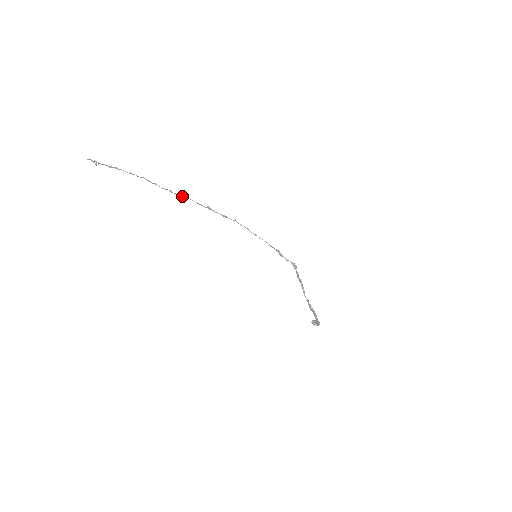
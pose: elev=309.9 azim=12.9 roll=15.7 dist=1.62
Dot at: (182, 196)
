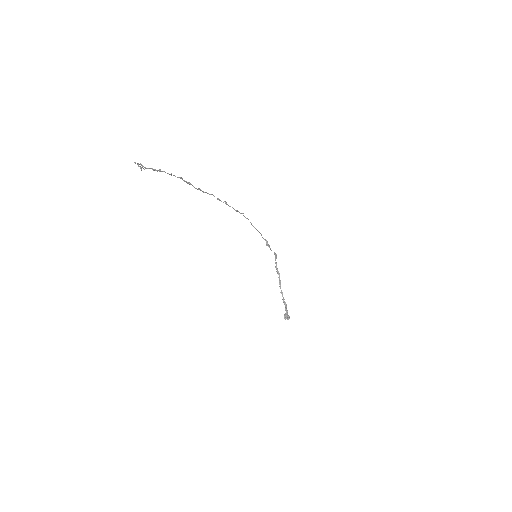
Dot at: (208, 193)
